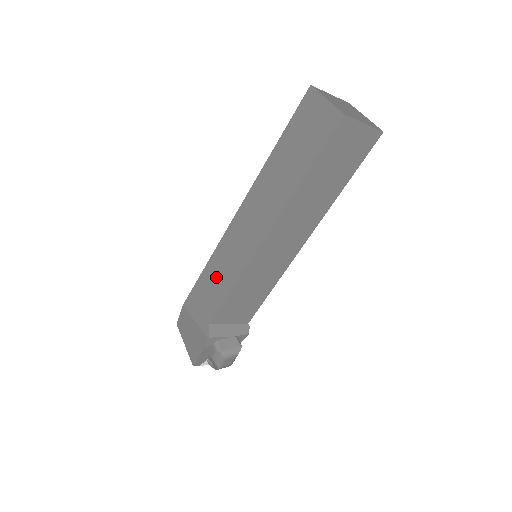
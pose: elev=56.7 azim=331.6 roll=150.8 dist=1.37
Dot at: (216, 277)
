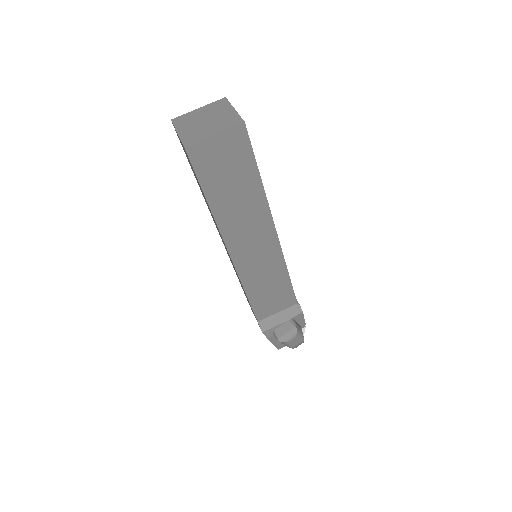
Dot at: occluded
